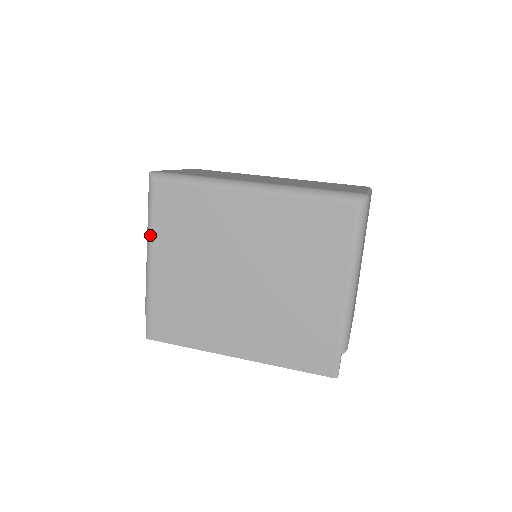
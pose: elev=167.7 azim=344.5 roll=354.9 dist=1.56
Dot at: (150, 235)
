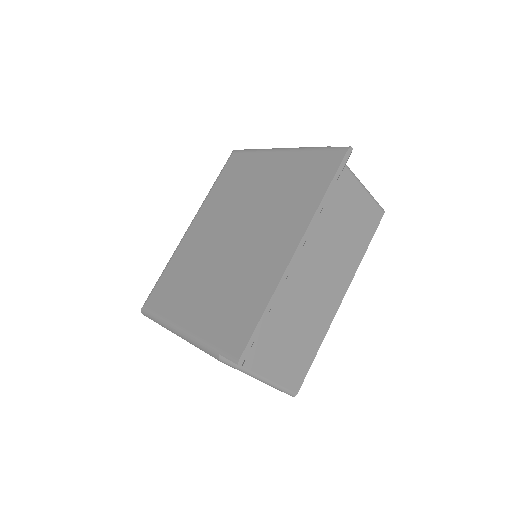
Dot at: (168, 322)
